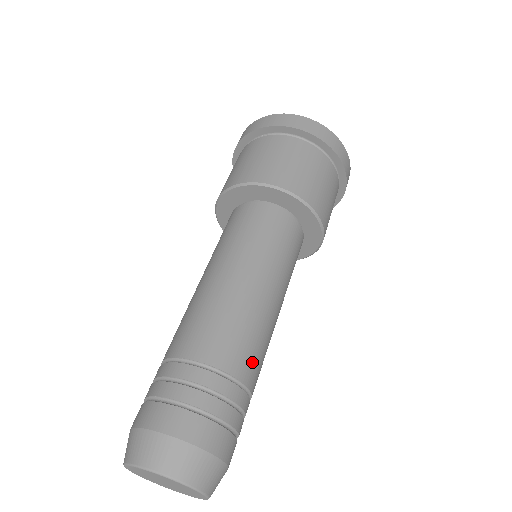
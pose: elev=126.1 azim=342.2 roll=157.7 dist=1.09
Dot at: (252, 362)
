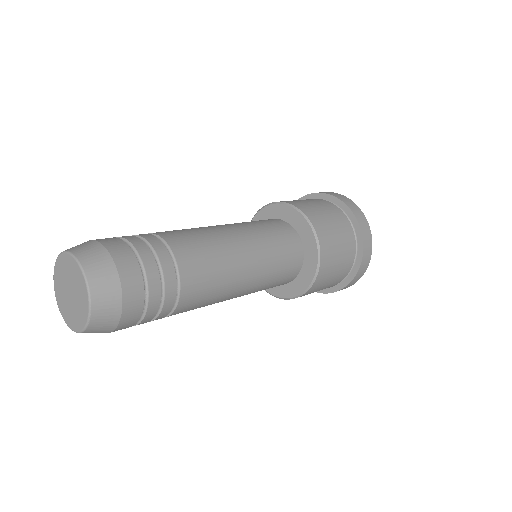
Dot at: (198, 275)
